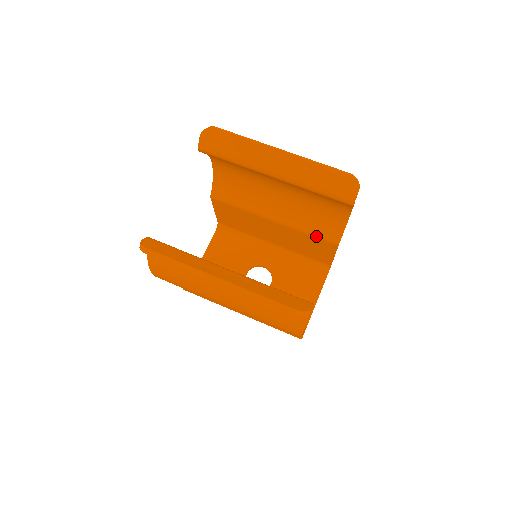
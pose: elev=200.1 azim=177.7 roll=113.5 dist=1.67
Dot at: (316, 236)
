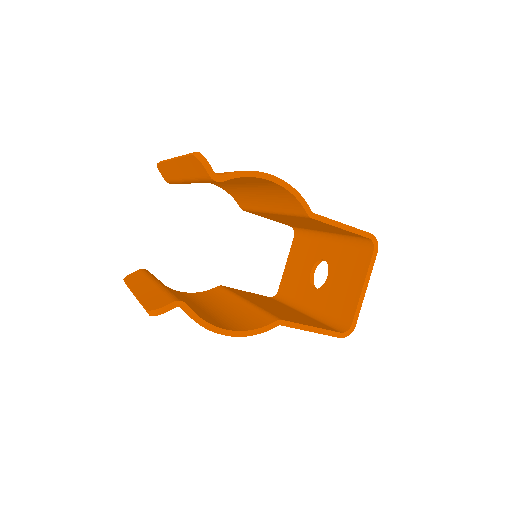
Dot at: (295, 215)
